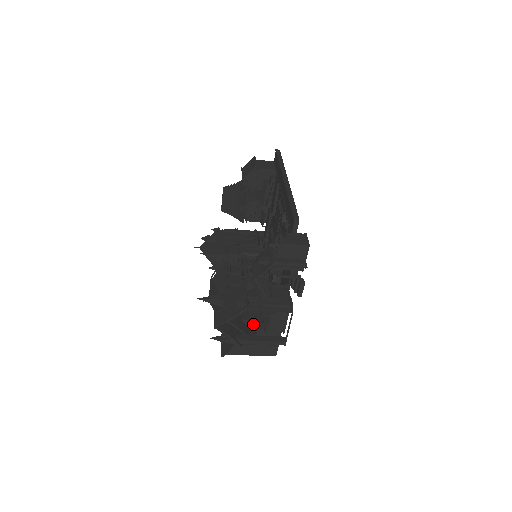
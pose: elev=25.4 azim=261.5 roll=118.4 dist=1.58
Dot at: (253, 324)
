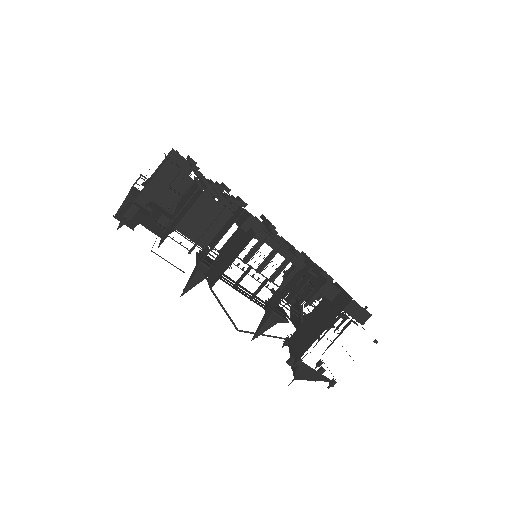
Dot at: occluded
